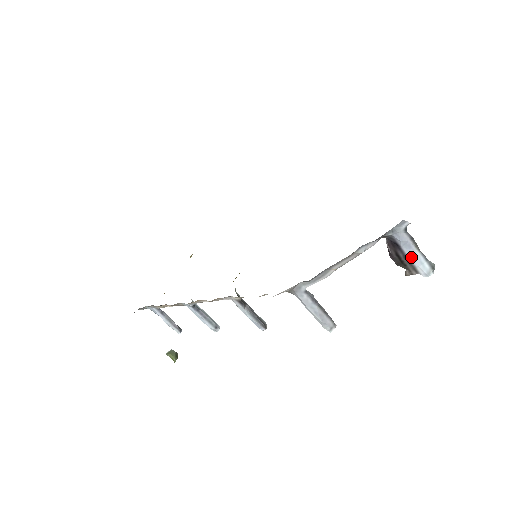
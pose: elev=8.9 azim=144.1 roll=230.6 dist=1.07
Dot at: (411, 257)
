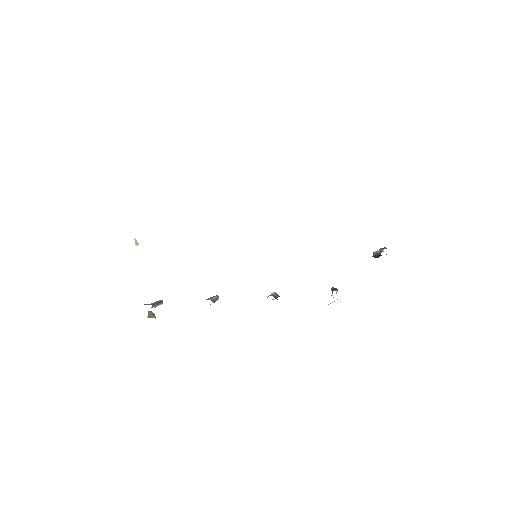
Dot at: occluded
